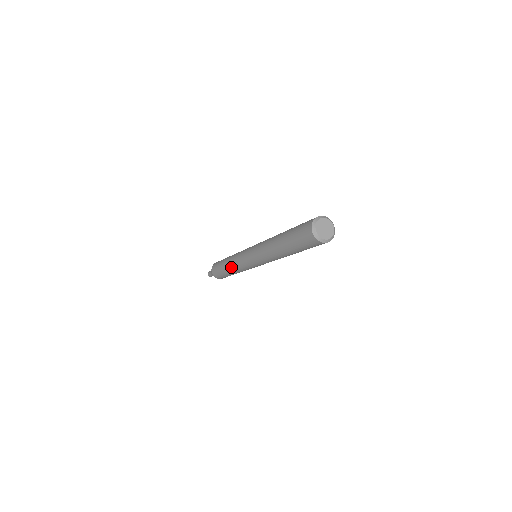
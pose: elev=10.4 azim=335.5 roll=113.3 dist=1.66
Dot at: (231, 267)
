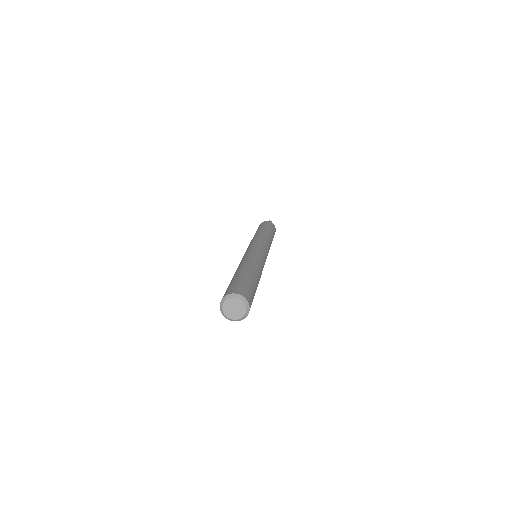
Dot at: occluded
